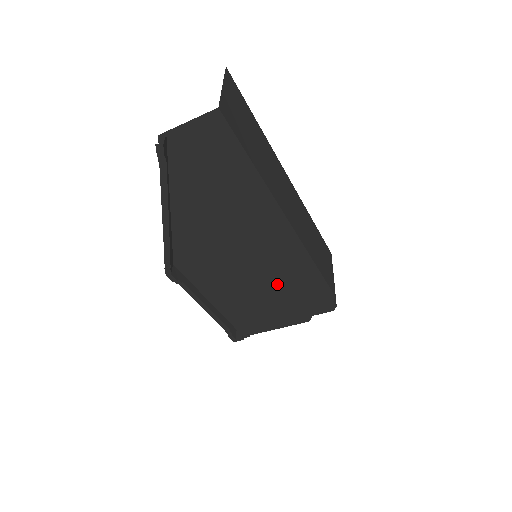
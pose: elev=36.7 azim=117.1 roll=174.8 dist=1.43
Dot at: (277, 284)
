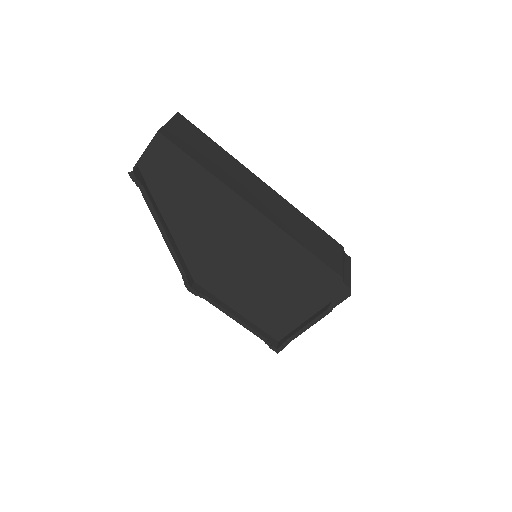
Dot at: (283, 278)
